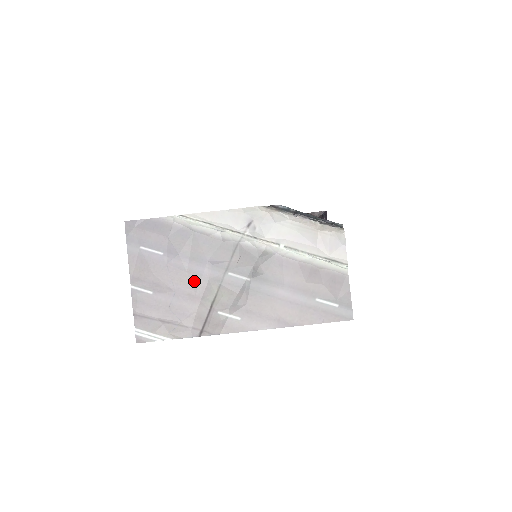
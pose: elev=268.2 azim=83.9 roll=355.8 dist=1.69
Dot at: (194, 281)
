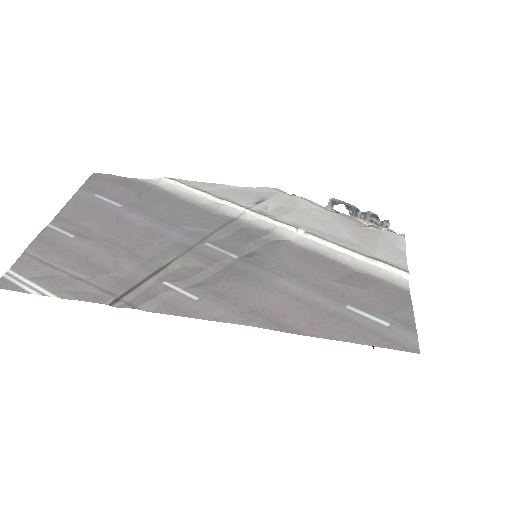
Dot at: (147, 240)
